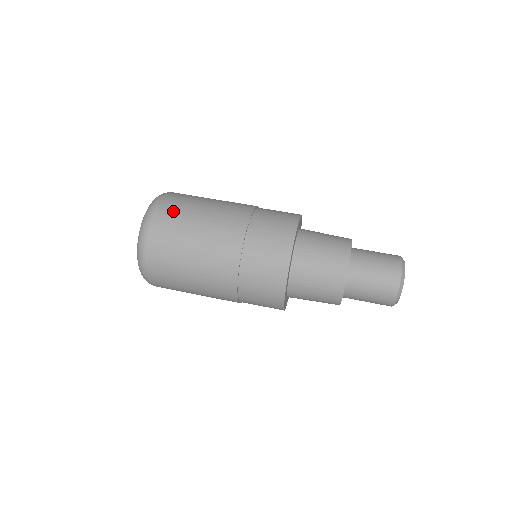
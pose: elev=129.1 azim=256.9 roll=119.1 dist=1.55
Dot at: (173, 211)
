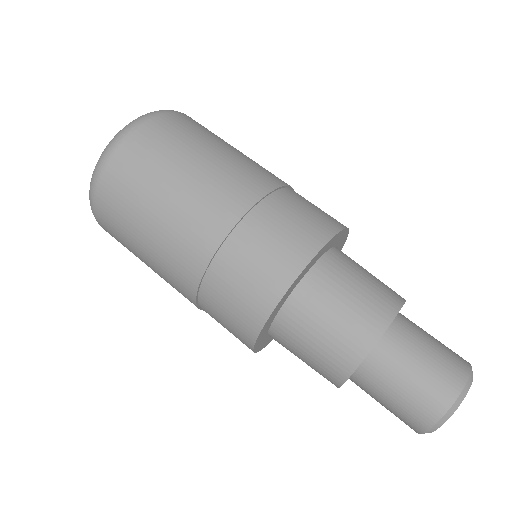
Dot at: (139, 159)
